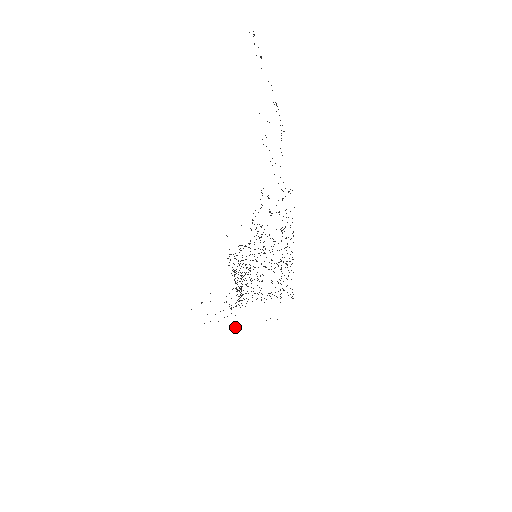
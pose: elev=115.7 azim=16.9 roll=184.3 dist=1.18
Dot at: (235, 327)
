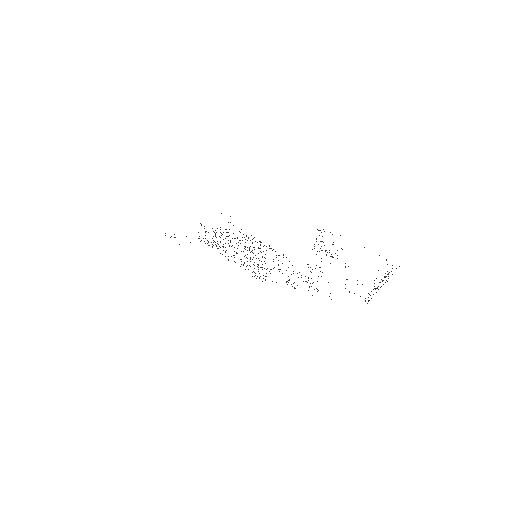
Dot at: occluded
